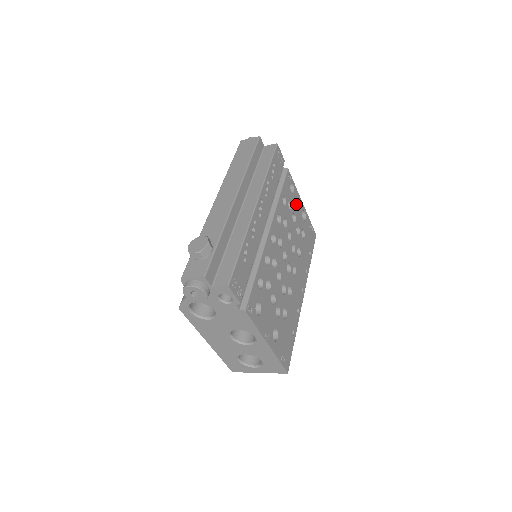
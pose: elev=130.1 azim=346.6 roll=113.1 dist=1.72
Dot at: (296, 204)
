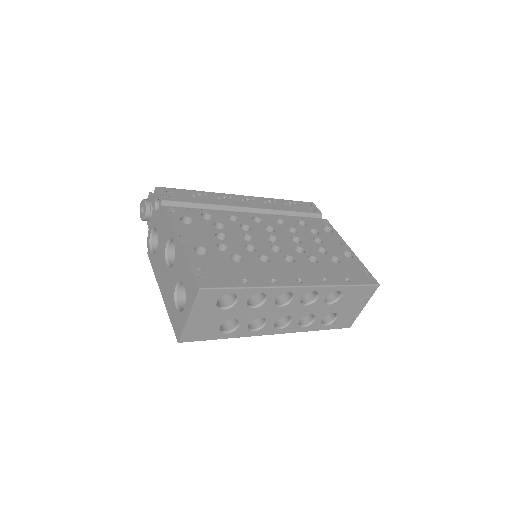
Dot at: (331, 240)
